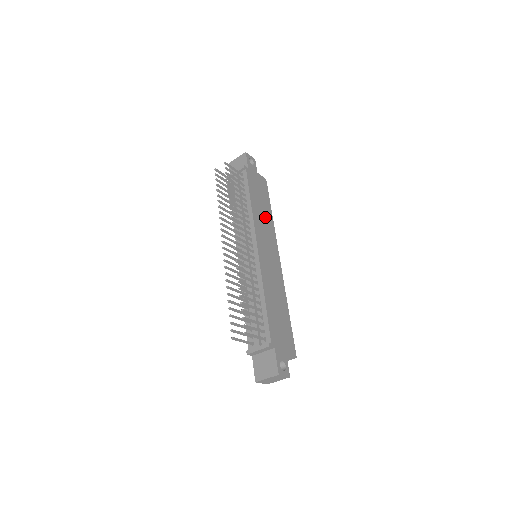
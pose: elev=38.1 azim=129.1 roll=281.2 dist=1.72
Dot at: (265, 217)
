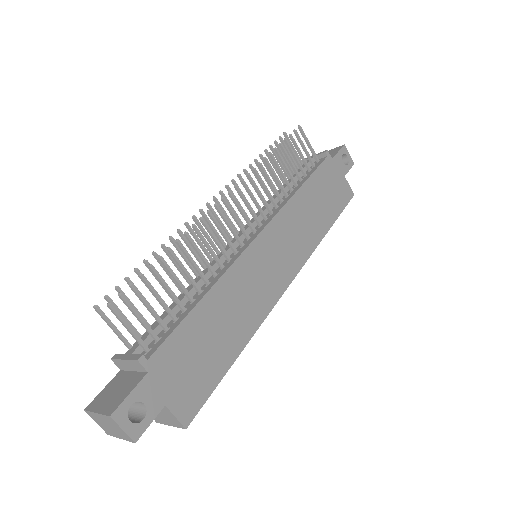
Dot at: (311, 222)
